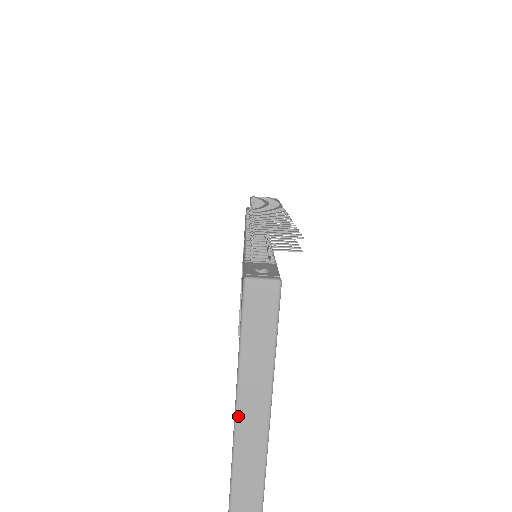
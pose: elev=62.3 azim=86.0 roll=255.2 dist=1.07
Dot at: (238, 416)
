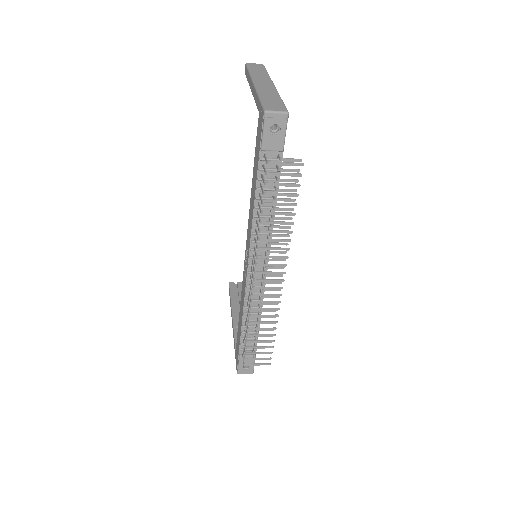
Dot at: occluded
